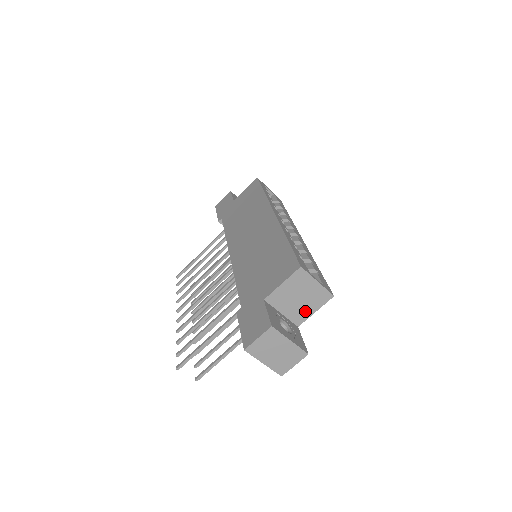
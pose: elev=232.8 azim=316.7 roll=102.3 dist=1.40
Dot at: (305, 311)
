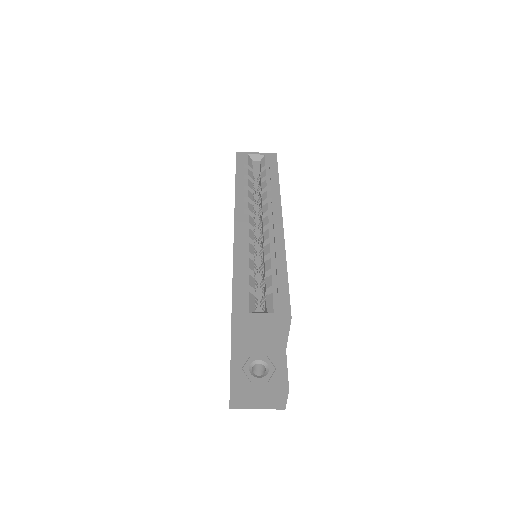
Dot at: (278, 339)
